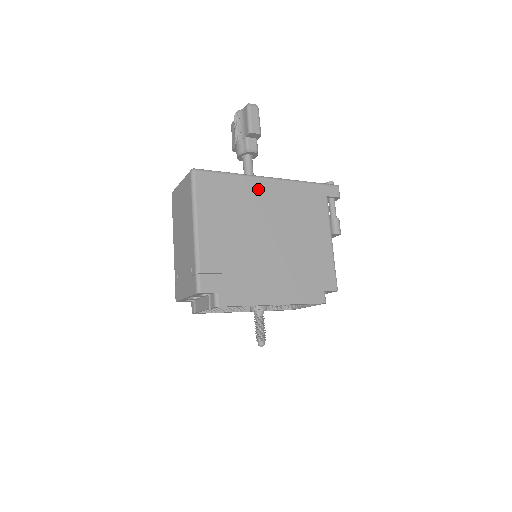
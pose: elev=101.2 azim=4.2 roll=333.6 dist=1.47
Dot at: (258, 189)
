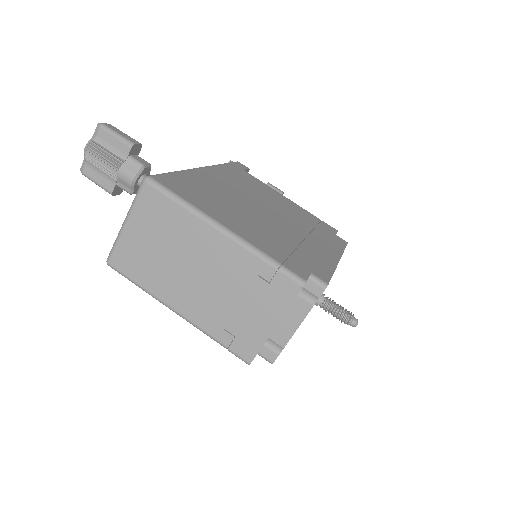
Dot at: (208, 178)
